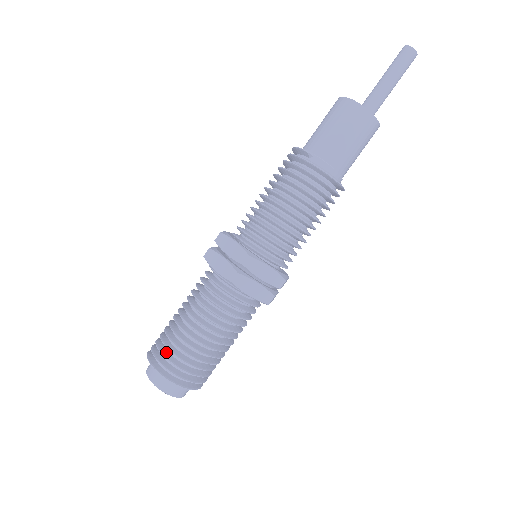
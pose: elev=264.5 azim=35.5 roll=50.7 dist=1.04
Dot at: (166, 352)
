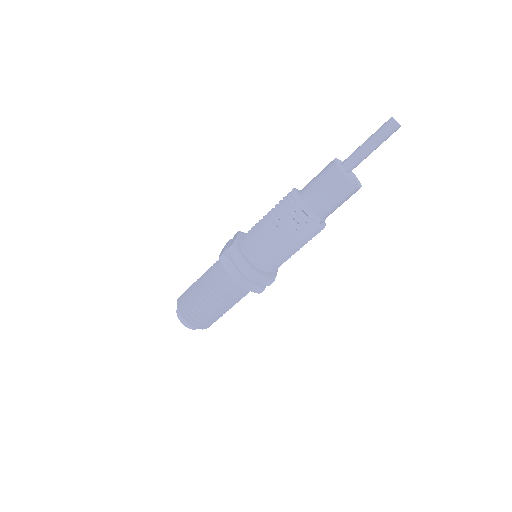
Dot at: (204, 320)
